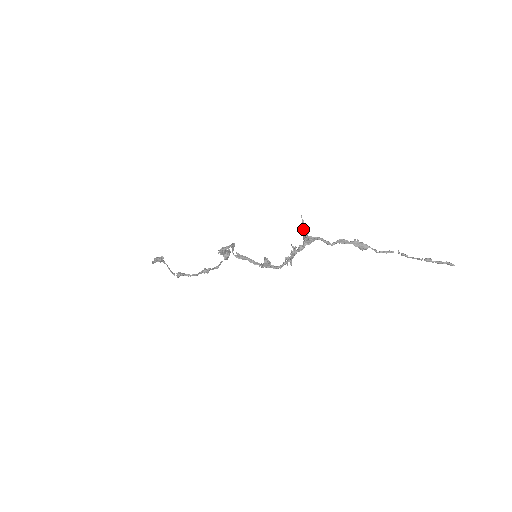
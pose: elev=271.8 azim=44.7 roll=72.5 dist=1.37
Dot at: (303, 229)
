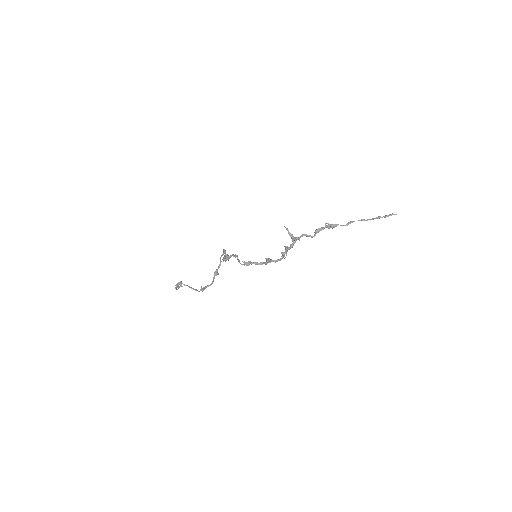
Dot at: (289, 234)
